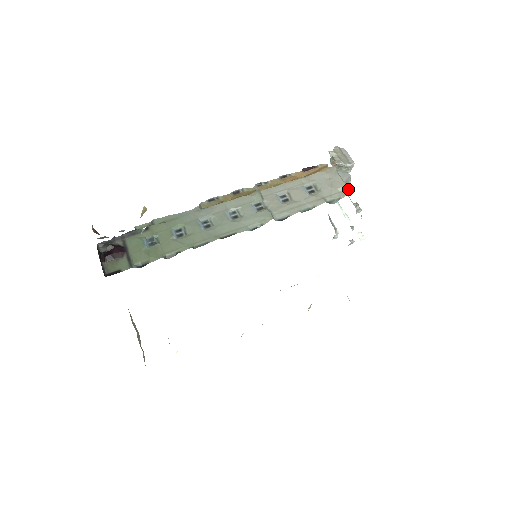
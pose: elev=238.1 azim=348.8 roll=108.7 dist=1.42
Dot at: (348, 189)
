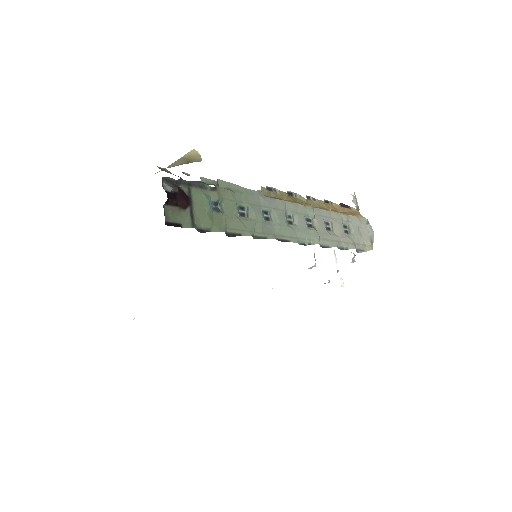
Dot at: (372, 246)
